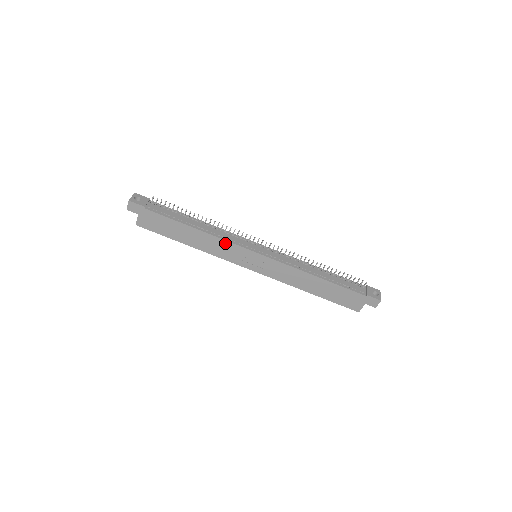
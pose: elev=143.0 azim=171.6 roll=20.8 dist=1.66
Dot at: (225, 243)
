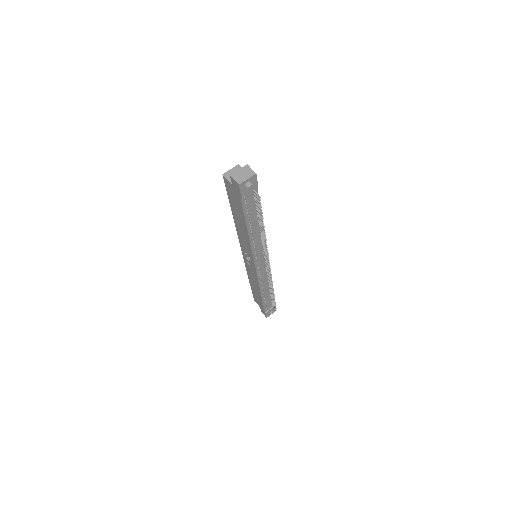
Dot at: (250, 248)
